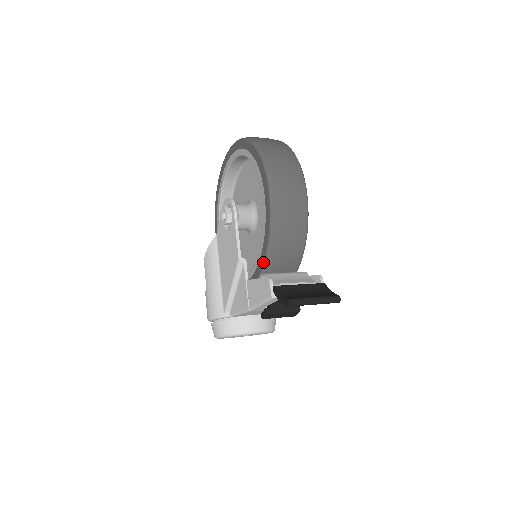
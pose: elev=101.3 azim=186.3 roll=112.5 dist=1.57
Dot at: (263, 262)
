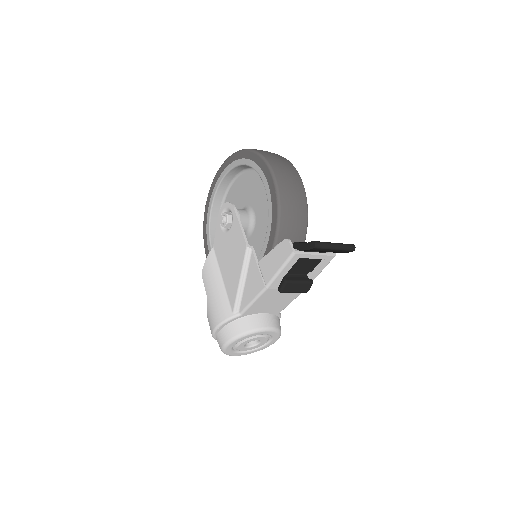
Dot at: (274, 237)
